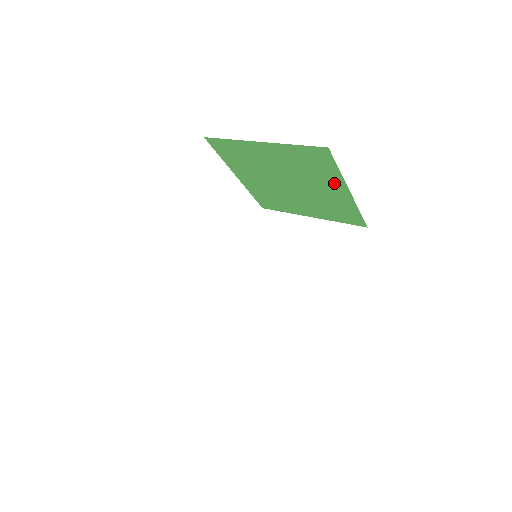
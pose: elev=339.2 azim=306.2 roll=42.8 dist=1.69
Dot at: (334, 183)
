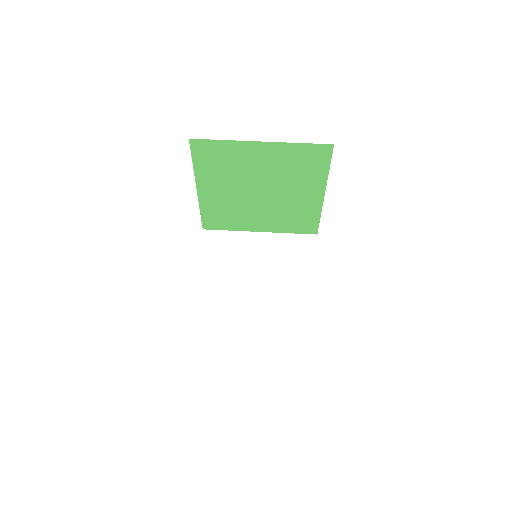
Dot at: (314, 185)
